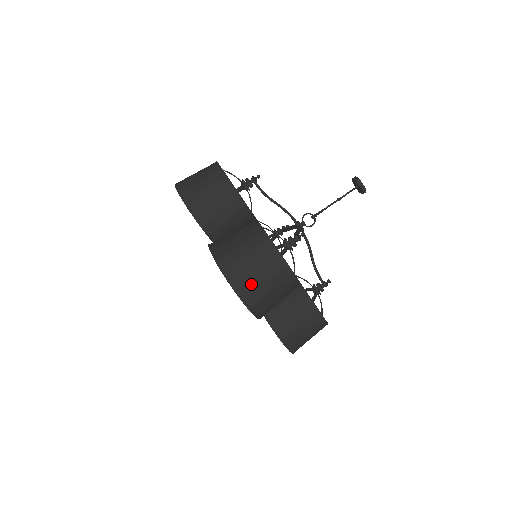
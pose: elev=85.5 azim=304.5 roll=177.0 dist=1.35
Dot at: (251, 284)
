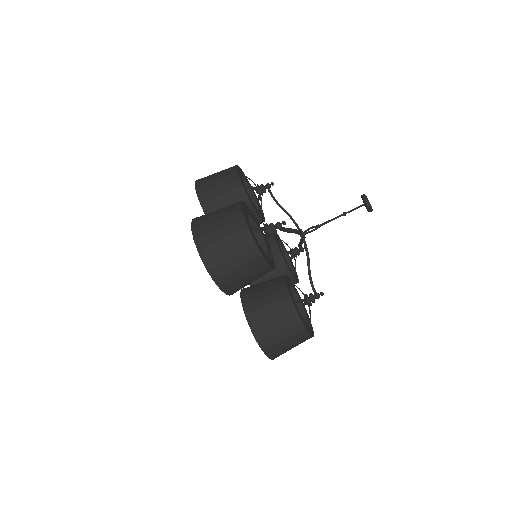
Dot at: (285, 352)
